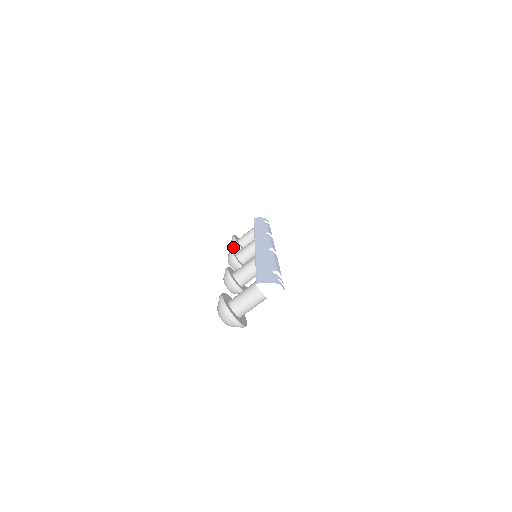
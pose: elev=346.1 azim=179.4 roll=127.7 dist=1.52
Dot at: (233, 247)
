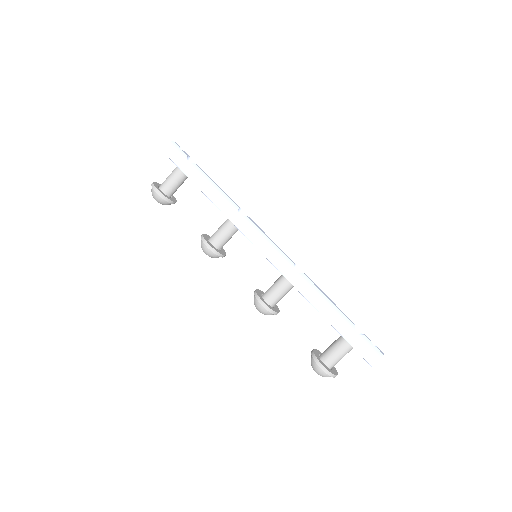
Dot at: (163, 204)
